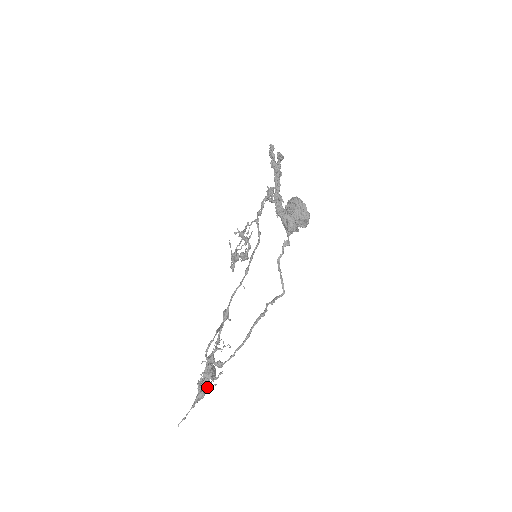
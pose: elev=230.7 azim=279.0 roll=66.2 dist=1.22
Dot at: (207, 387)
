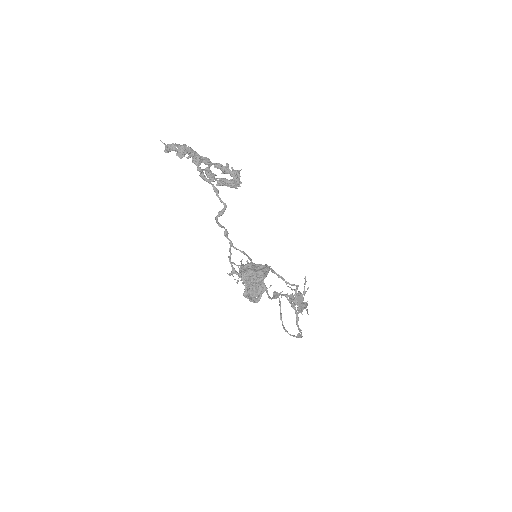
Dot at: (304, 304)
